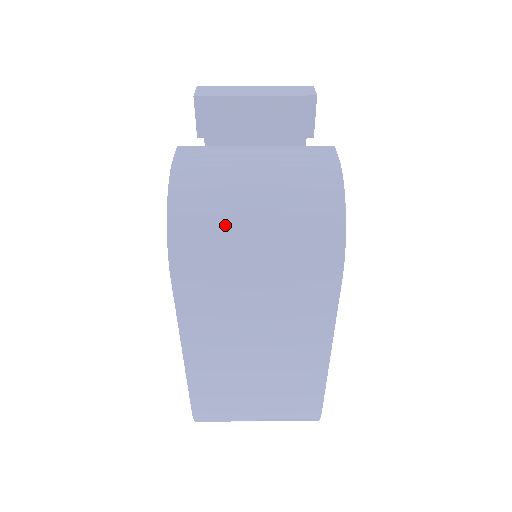
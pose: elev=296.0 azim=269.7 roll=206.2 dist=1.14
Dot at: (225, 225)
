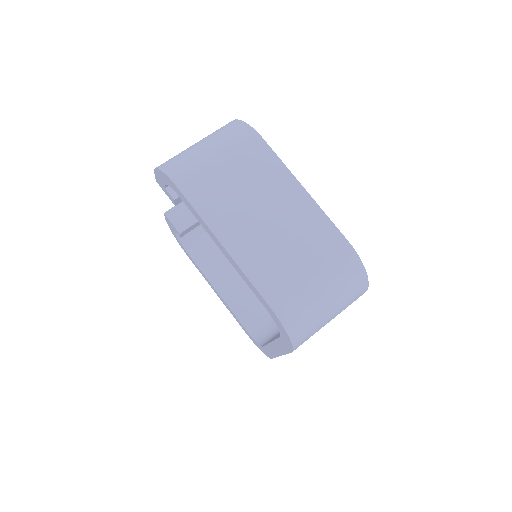
Dot at: (189, 154)
